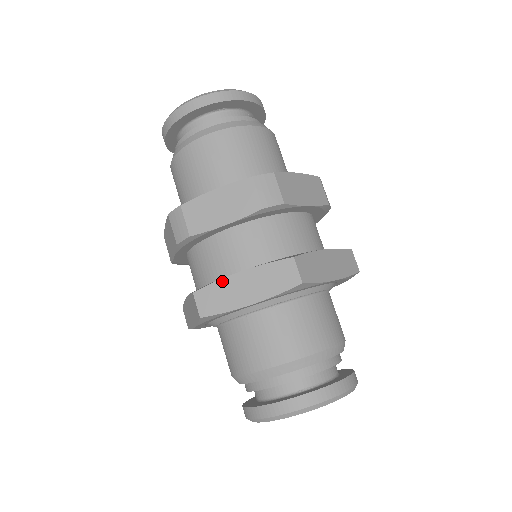
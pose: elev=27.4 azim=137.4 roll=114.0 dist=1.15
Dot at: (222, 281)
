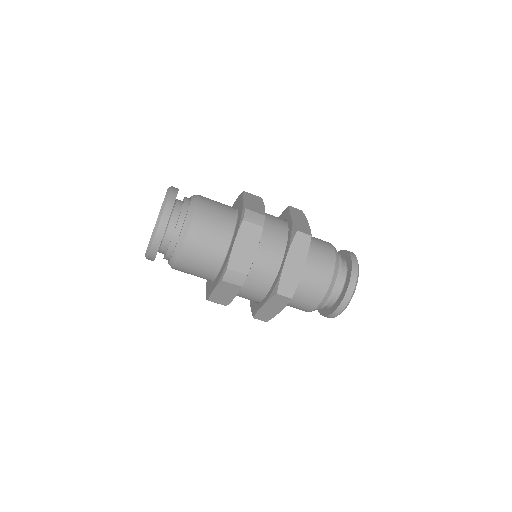
Dot at: (259, 311)
